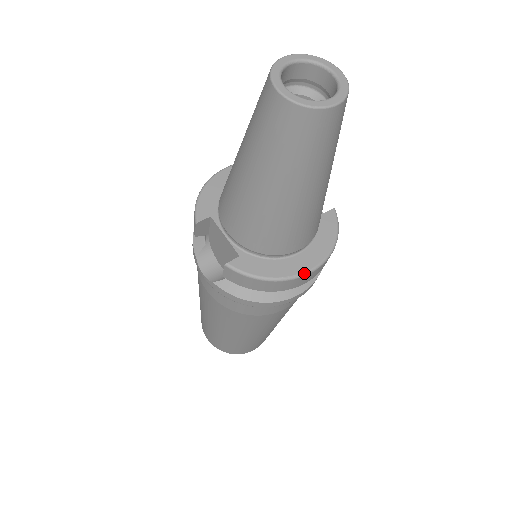
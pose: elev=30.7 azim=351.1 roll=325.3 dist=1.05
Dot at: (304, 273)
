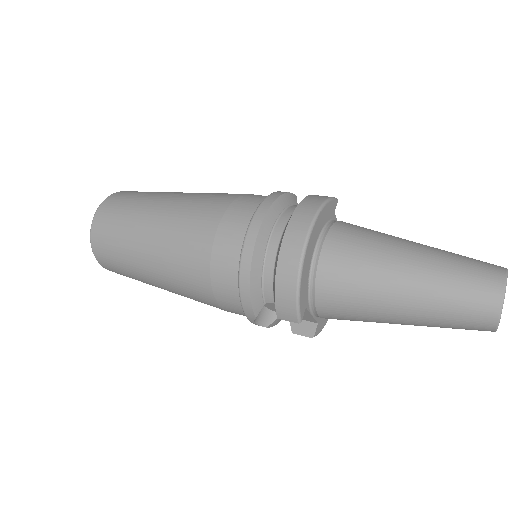
Dot at: occluded
